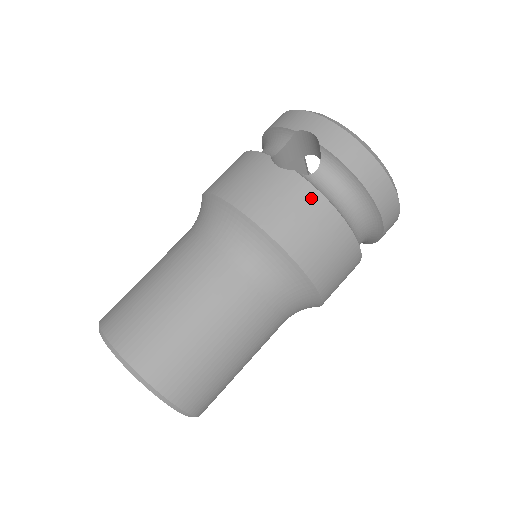
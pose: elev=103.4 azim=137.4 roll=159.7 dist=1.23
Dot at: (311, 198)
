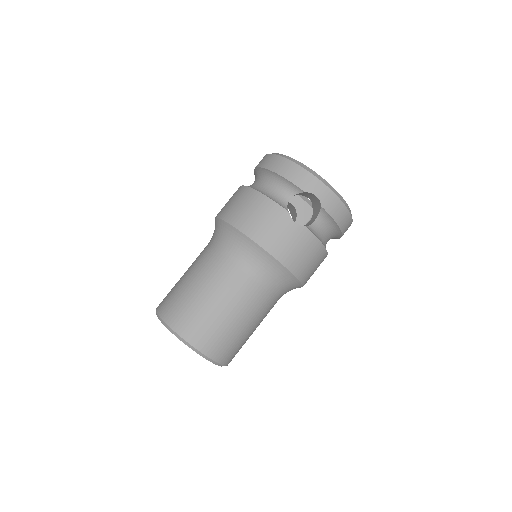
Dot at: (314, 244)
